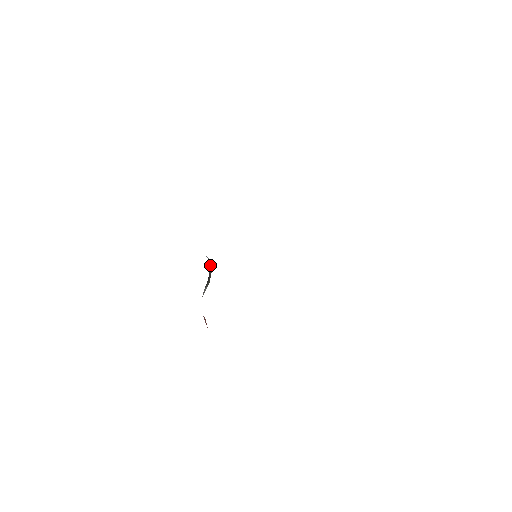
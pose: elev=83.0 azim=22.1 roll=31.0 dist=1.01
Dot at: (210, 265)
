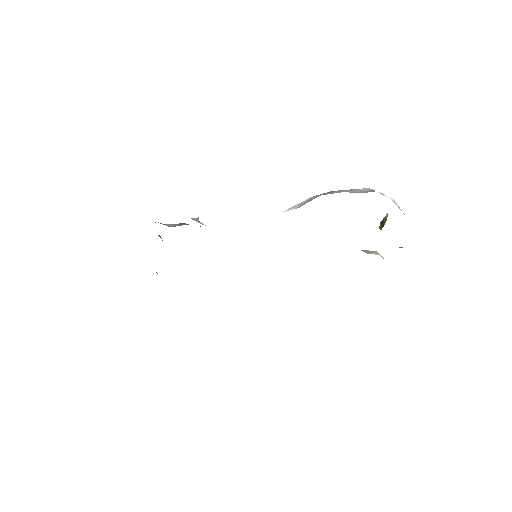
Dot at: occluded
